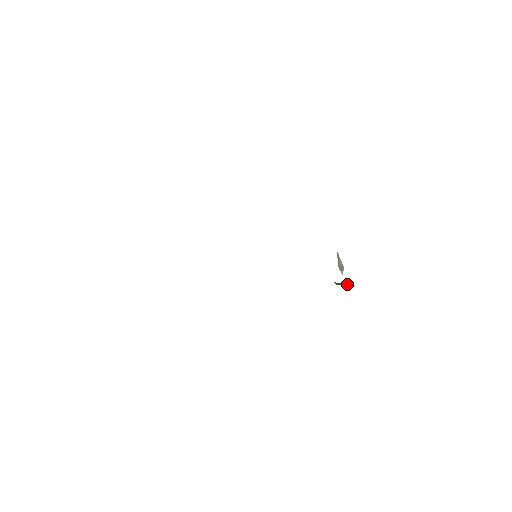
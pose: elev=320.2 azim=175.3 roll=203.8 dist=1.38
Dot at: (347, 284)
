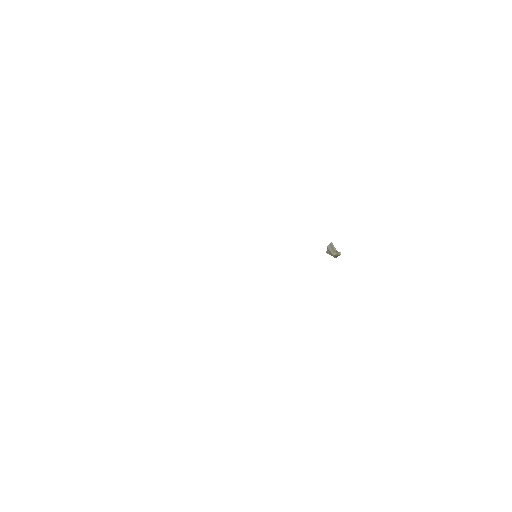
Dot at: occluded
